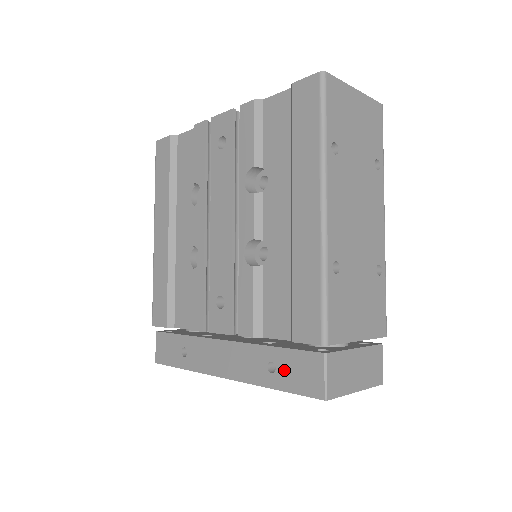
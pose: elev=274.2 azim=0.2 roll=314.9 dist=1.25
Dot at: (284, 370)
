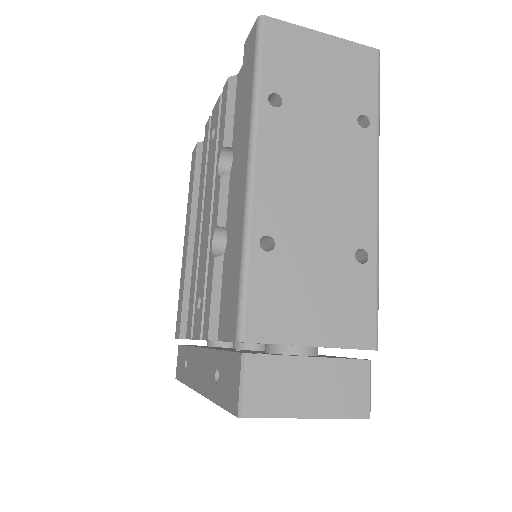
Dot at: (222, 379)
